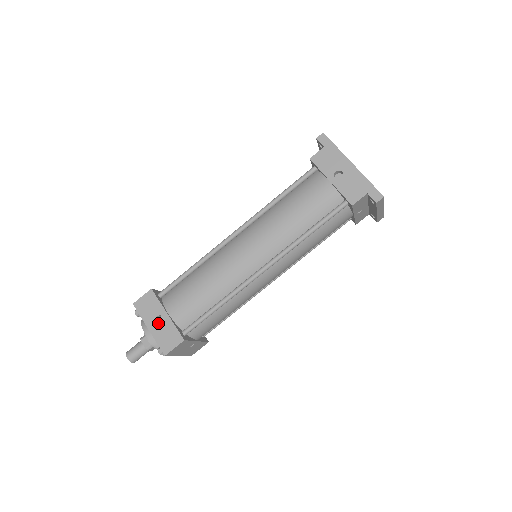
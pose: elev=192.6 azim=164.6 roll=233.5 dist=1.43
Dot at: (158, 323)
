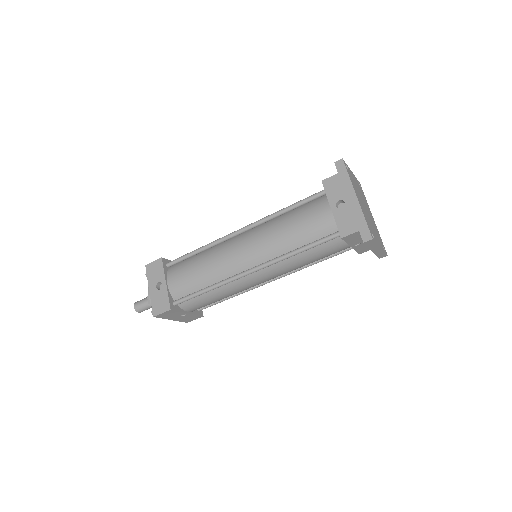
Dot at: (158, 288)
